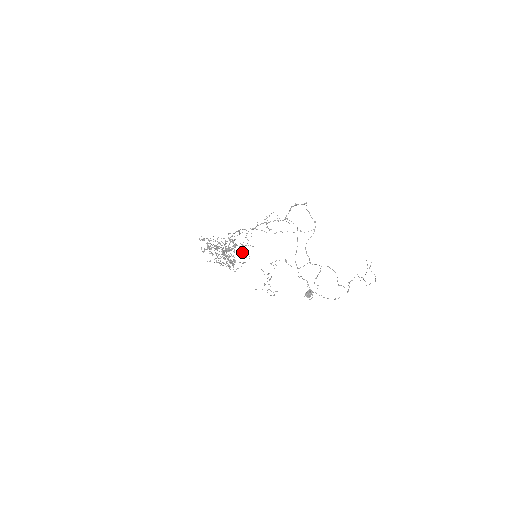
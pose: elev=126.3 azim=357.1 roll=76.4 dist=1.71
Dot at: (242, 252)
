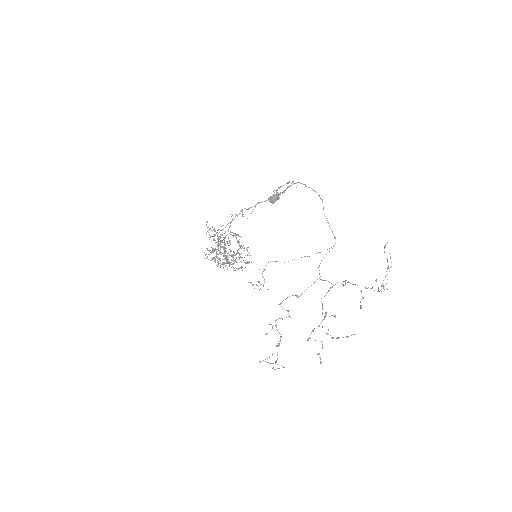
Dot at: occluded
